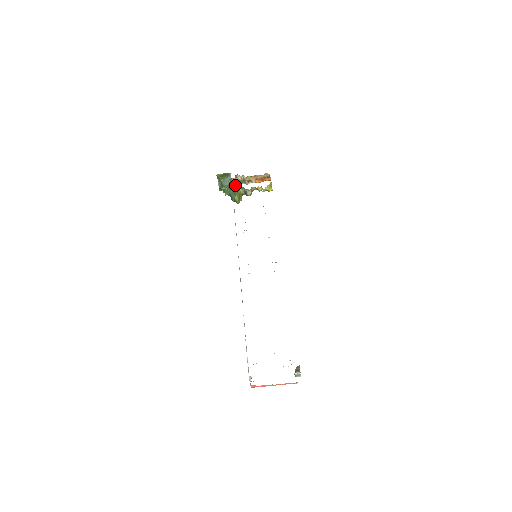
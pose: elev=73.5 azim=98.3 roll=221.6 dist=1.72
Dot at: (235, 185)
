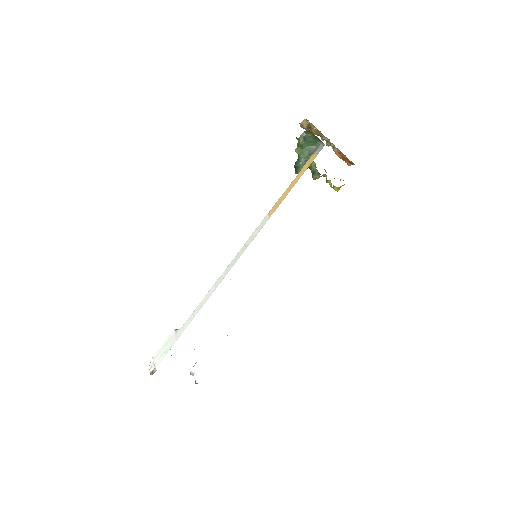
Dot at: (316, 134)
